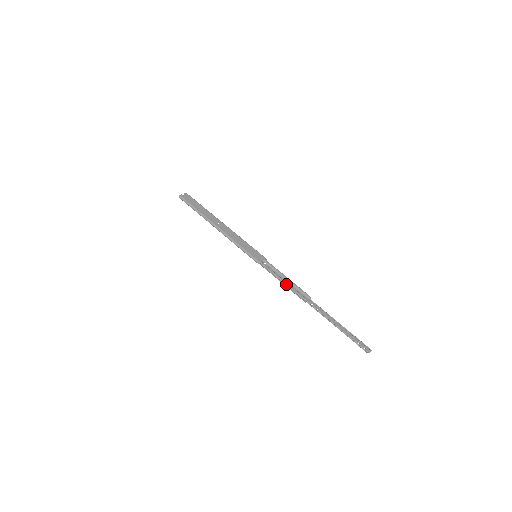
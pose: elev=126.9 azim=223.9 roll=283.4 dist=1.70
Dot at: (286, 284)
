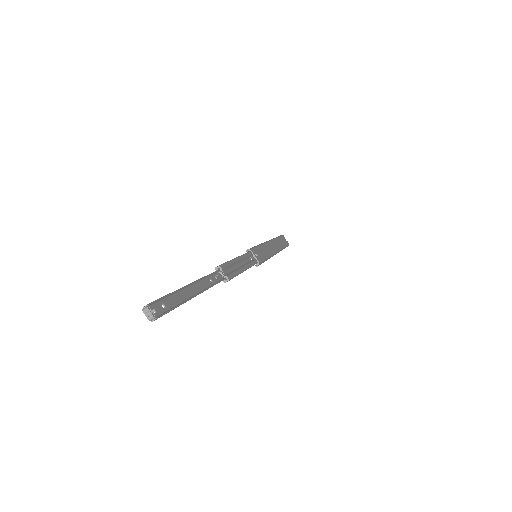
Dot at: (235, 258)
